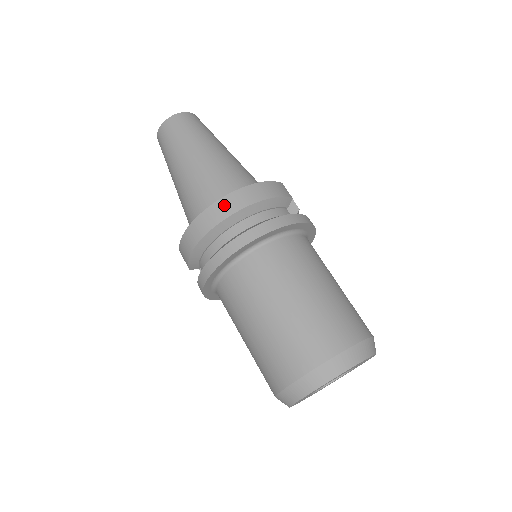
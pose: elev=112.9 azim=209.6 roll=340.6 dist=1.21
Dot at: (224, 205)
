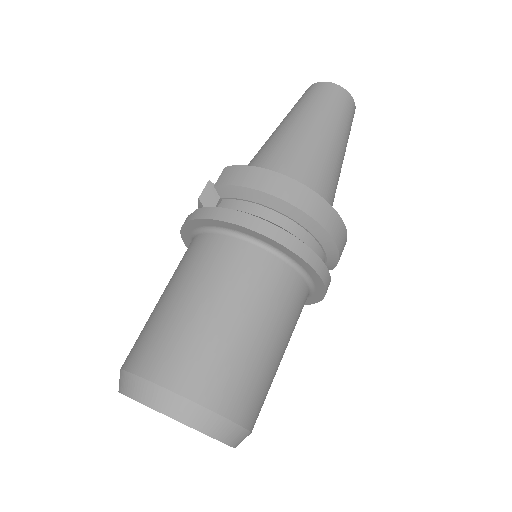
Dot at: (324, 210)
